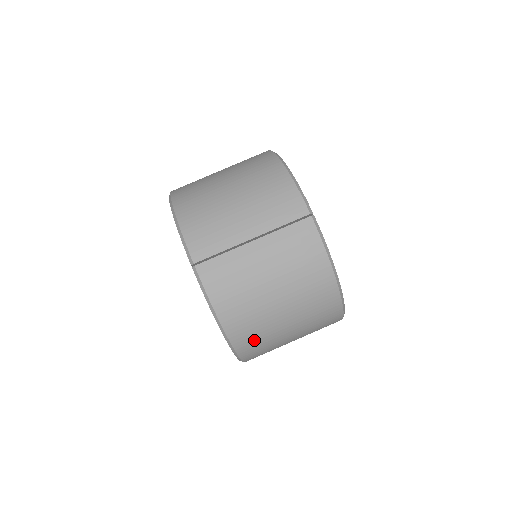
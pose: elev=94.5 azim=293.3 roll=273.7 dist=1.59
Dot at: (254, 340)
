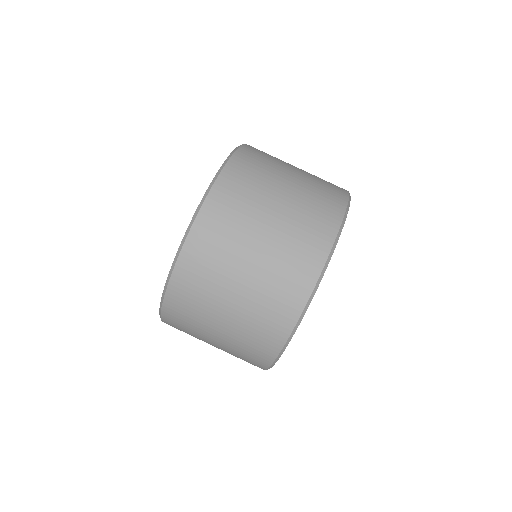
Dot at: (205, 258)
